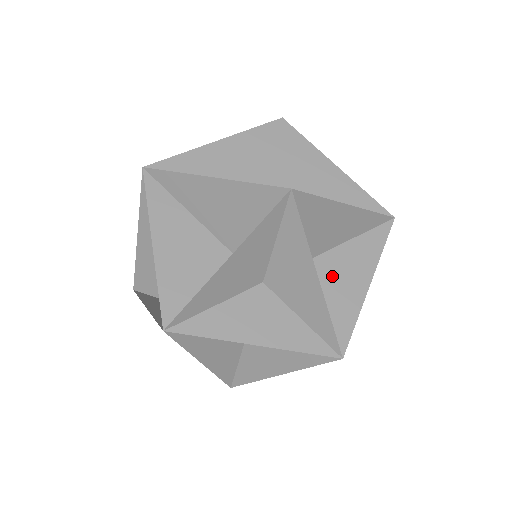
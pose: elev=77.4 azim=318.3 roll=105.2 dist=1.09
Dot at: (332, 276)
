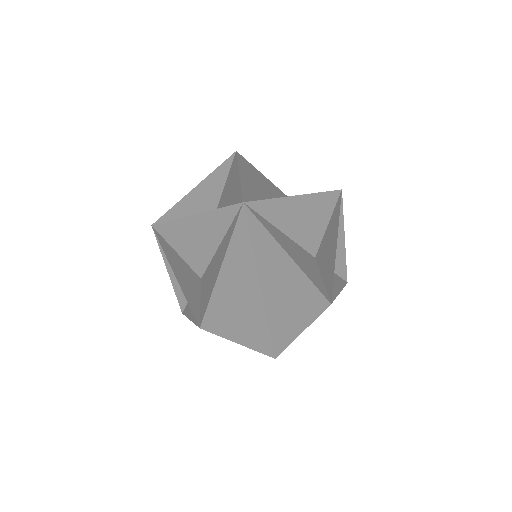
Dot at: occluded
